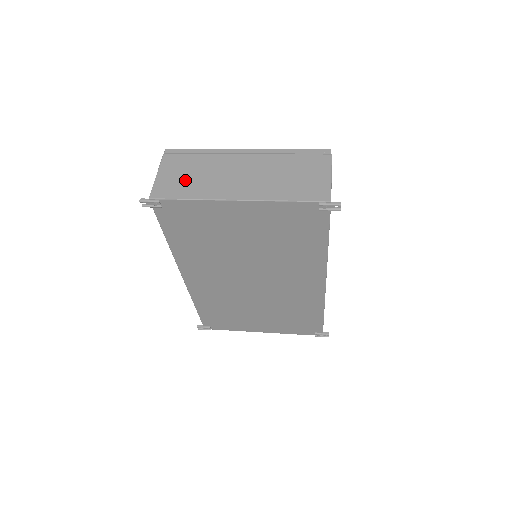
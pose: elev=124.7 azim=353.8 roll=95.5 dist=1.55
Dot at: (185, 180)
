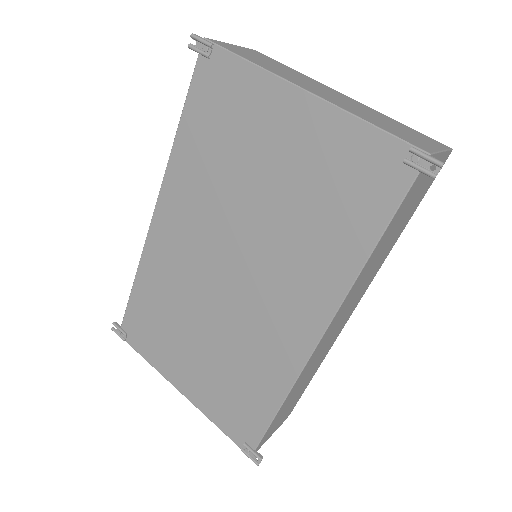
Dot at: (258, 58)
